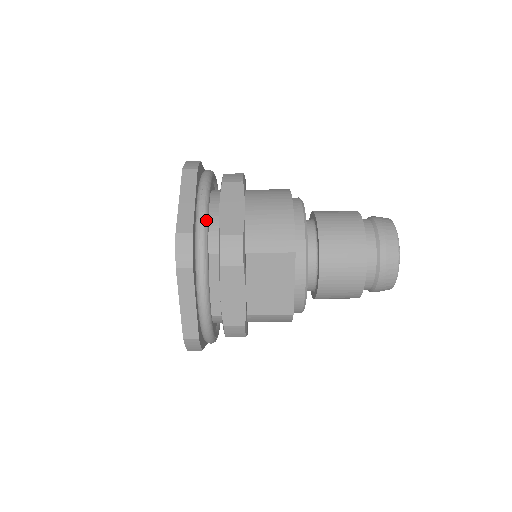
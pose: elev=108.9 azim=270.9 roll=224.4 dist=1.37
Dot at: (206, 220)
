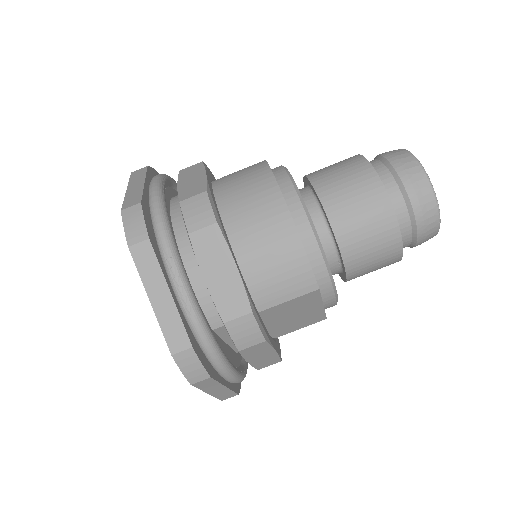
Dot at: (198, 313)
